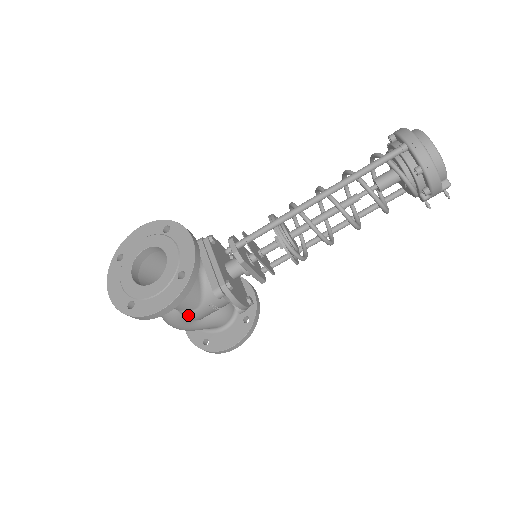
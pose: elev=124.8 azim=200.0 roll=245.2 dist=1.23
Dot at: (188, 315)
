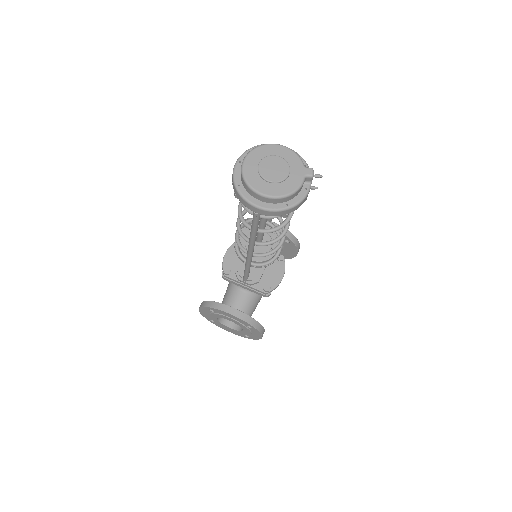
Dot at: occluded
